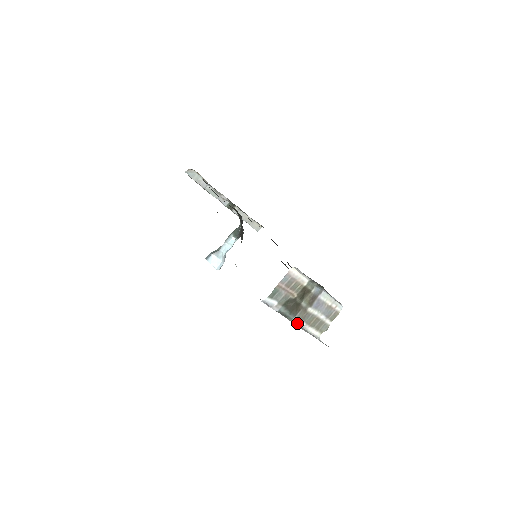
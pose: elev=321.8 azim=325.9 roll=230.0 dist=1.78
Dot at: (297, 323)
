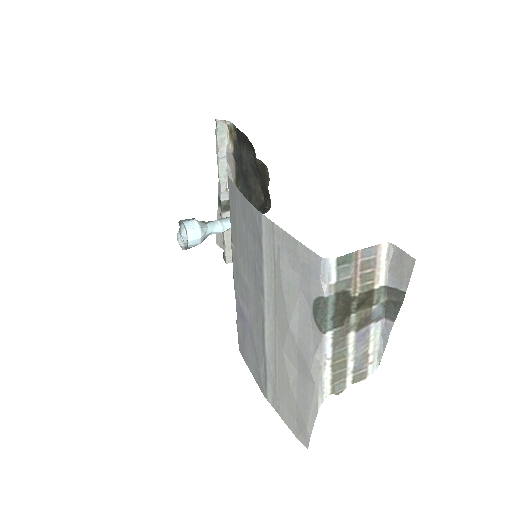
Dot at: (323, 345)
